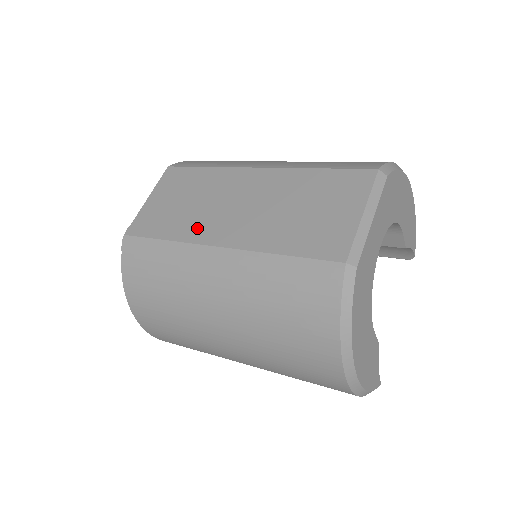
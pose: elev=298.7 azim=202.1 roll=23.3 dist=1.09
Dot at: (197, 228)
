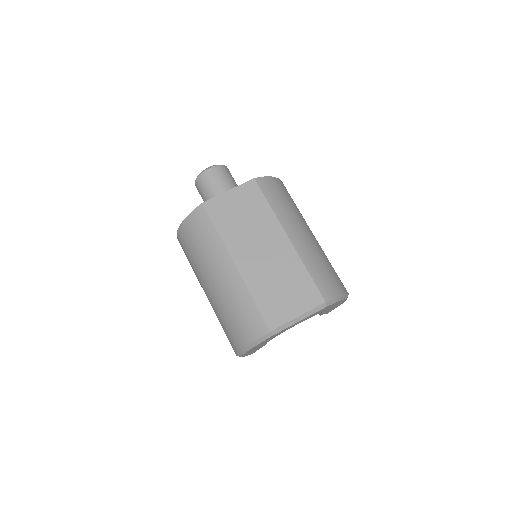
Dot at: (235, 242)
